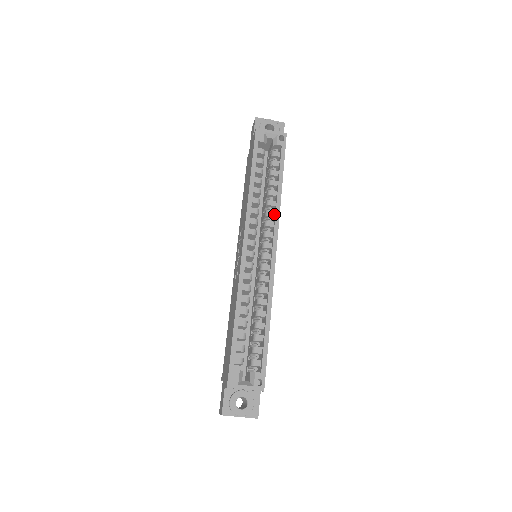
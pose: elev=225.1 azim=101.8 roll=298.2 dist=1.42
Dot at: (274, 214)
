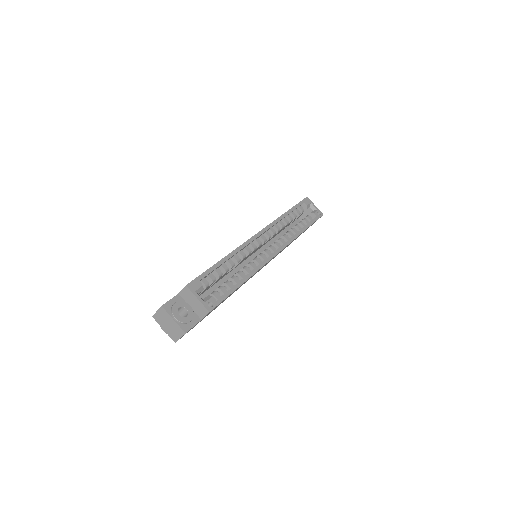
Dot at: (288, 239)
